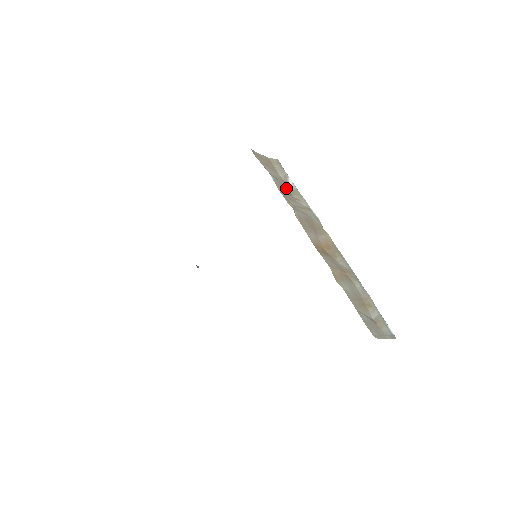
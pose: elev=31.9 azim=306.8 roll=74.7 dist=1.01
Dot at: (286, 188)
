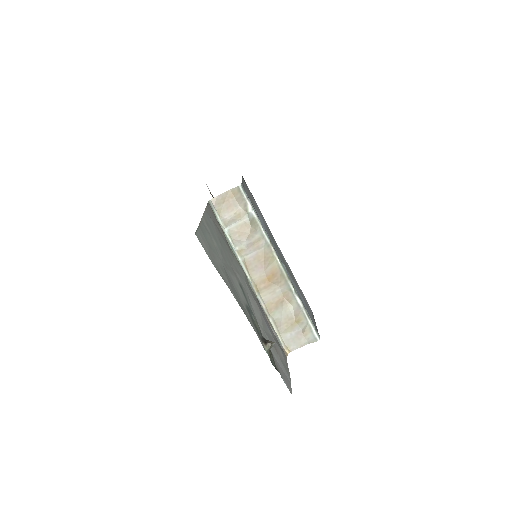
Dot at: (244, 224)
